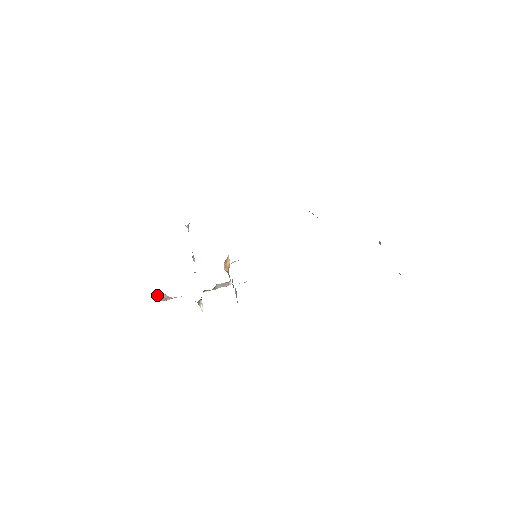
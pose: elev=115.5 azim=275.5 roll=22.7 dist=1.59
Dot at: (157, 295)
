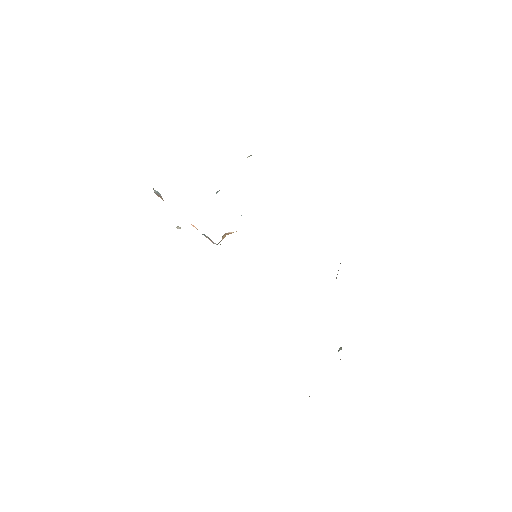
Dot at: occluded
